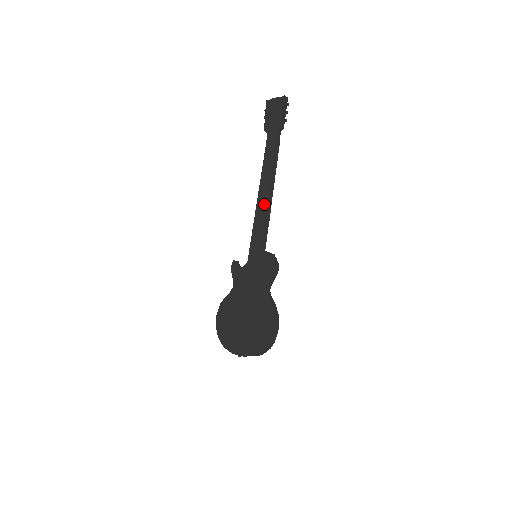
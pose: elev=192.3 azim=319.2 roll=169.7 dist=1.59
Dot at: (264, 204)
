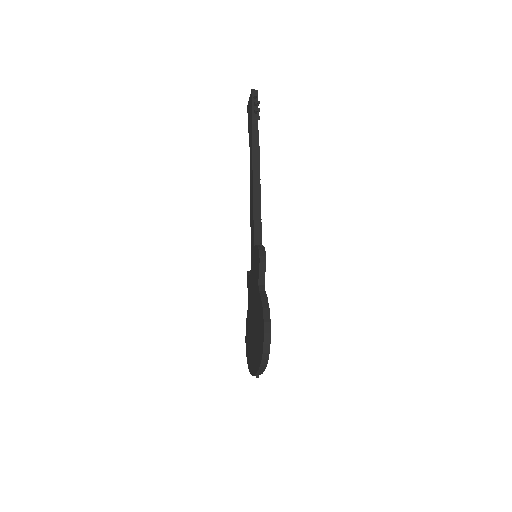
Dot at: (252, 199)
